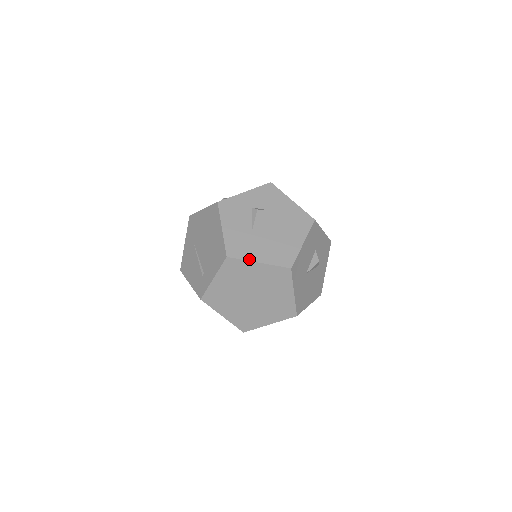
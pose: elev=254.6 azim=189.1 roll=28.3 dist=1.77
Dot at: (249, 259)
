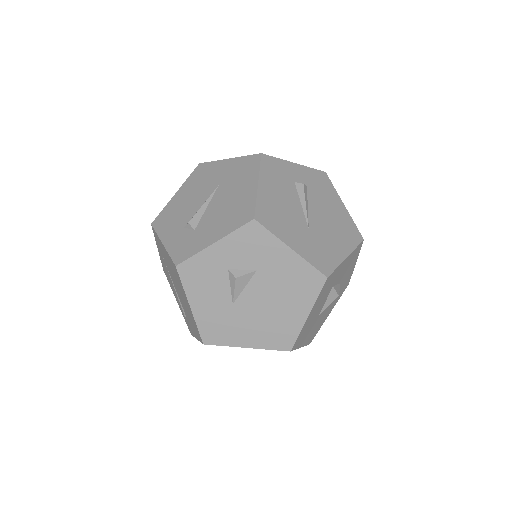
Dot at: (233, 345)
